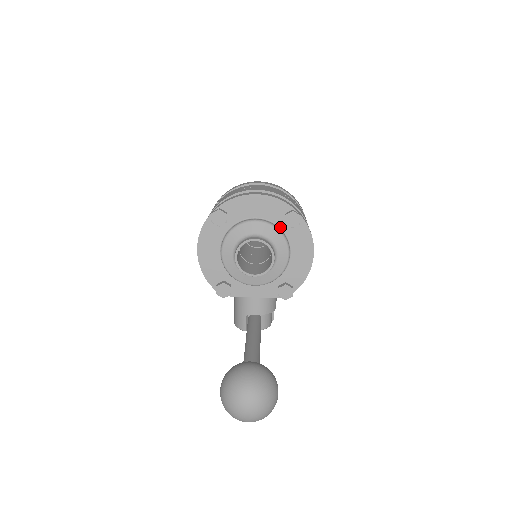
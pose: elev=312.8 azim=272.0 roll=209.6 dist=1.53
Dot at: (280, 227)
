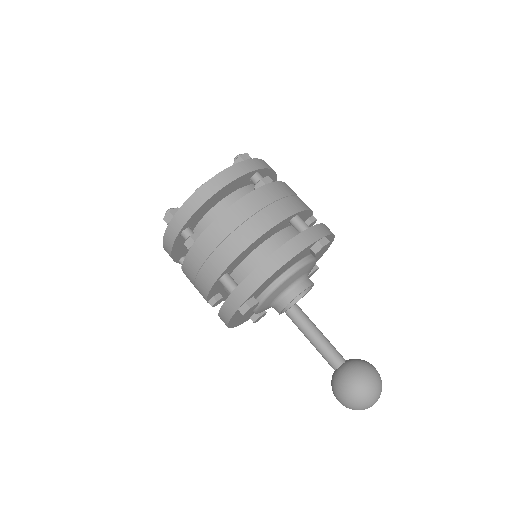
Dot at: (305, 257)
